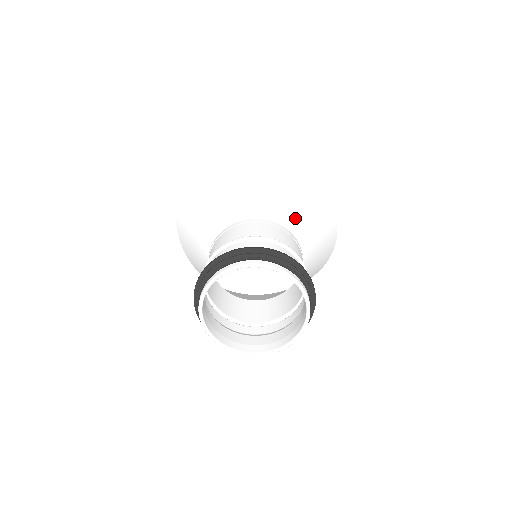
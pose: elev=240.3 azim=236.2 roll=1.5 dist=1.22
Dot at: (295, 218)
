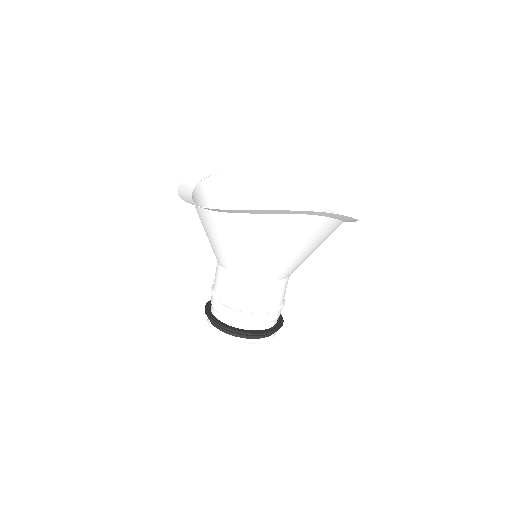
Dot at: occluded
